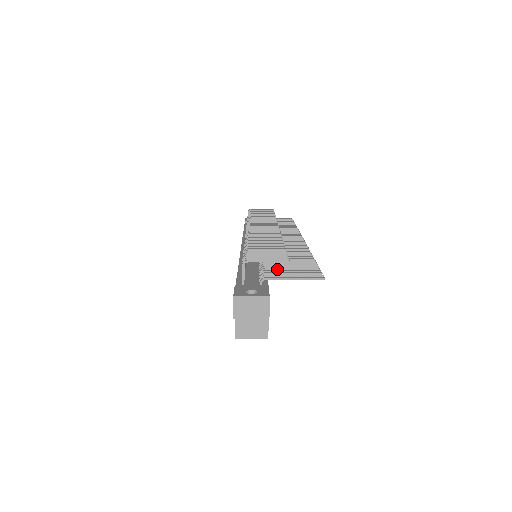
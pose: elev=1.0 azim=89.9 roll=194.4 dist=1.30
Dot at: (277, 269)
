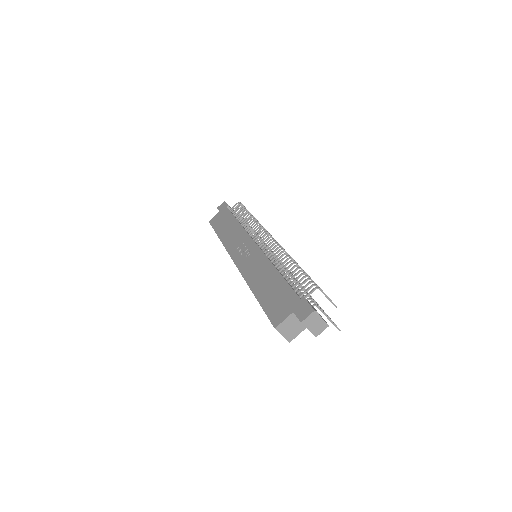
Dot at: occluded
